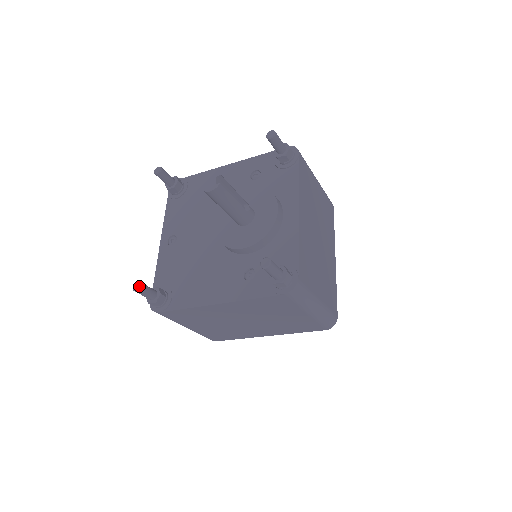
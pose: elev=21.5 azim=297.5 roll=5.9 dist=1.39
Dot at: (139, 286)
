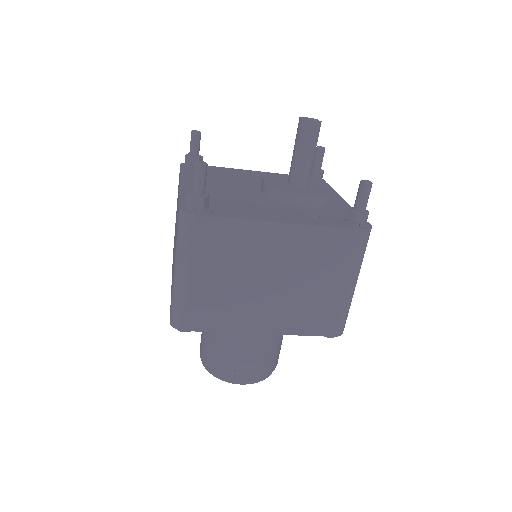
Dot at: (206, 163)
